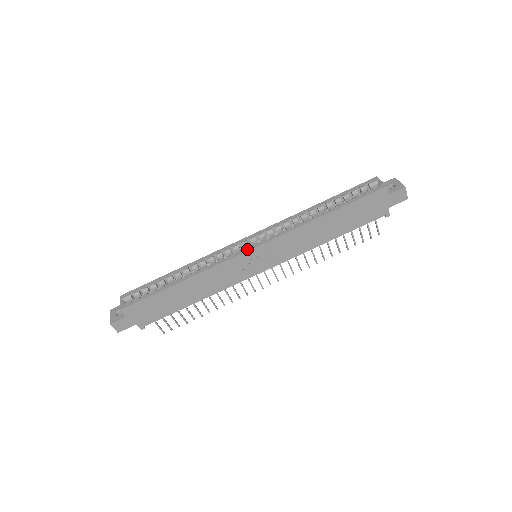
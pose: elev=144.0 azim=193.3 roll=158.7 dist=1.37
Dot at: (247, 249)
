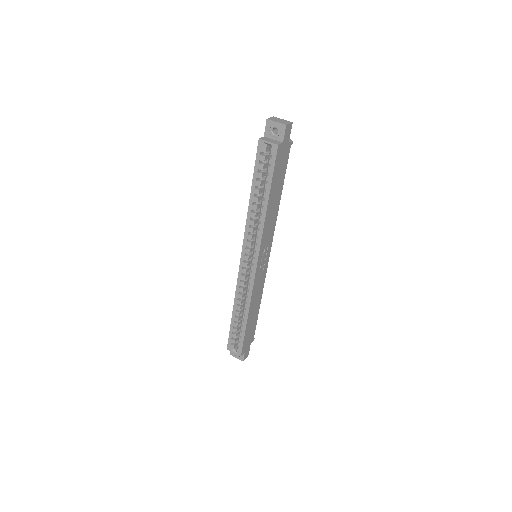
Dot at: (254, 269)
